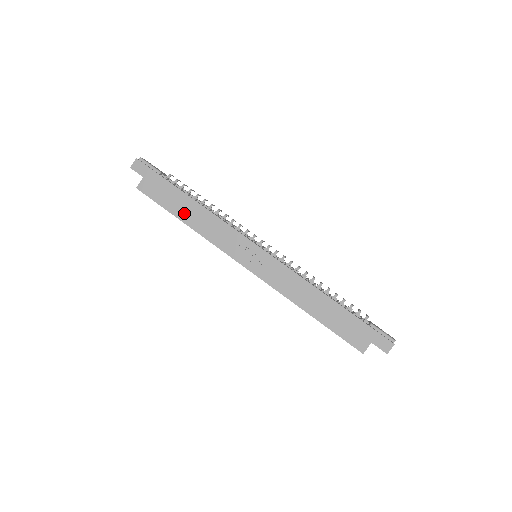
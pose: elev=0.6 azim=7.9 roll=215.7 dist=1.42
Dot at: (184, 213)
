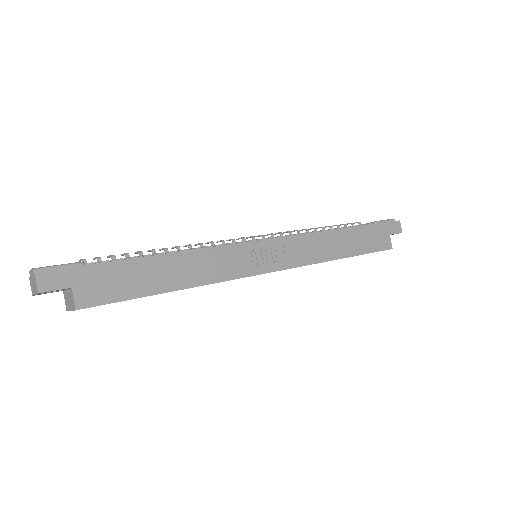
Dot at: (165, 280)
